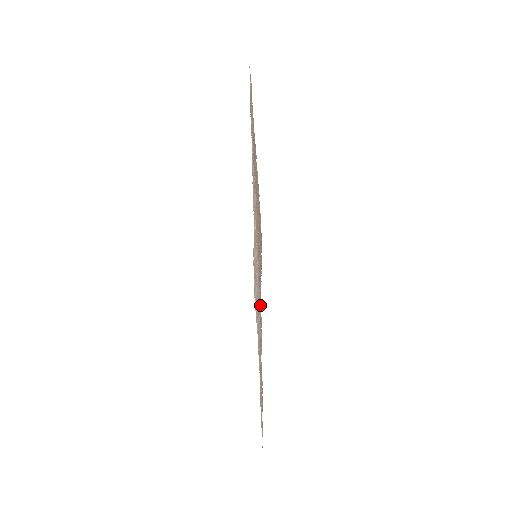
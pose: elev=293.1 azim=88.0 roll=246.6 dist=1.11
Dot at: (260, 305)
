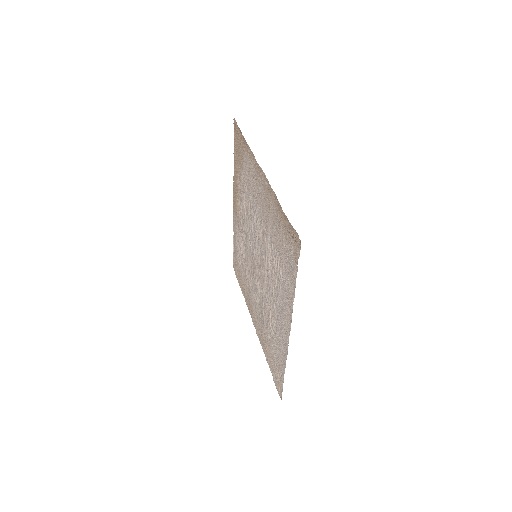
Dot at: (247, 153)
